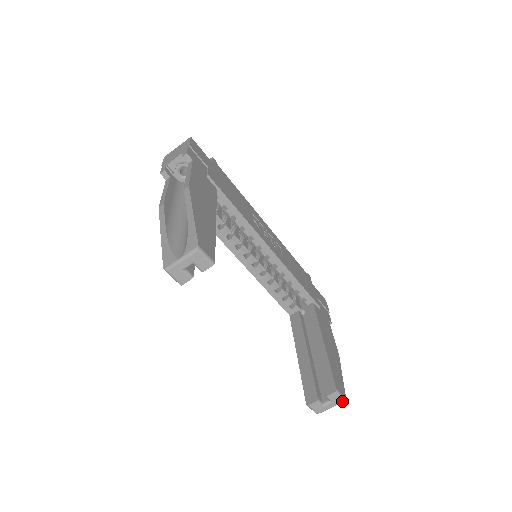
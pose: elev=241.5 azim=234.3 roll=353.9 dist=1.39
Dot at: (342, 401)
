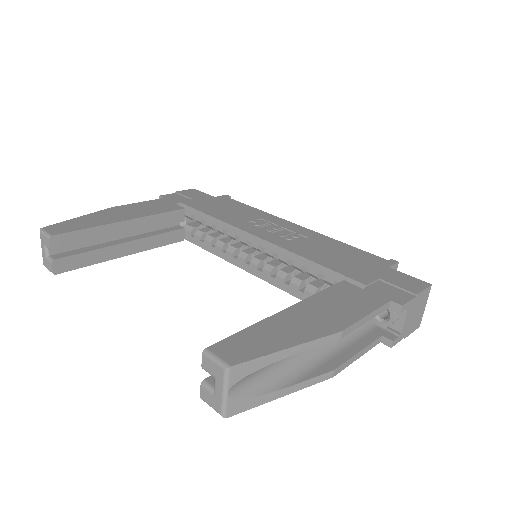
Dot at: (223, 370)
